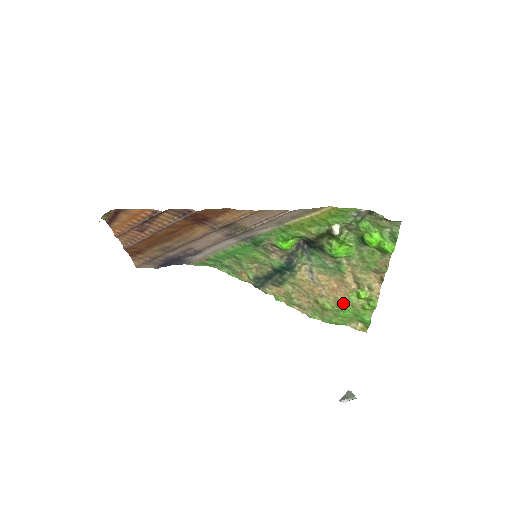
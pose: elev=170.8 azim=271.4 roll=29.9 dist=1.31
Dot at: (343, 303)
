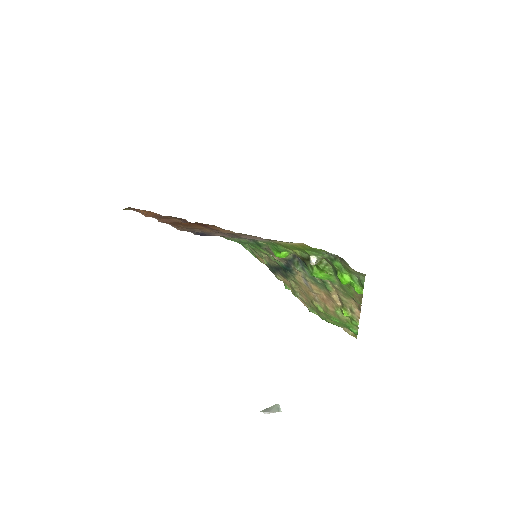
Dot at: (331, 312)
